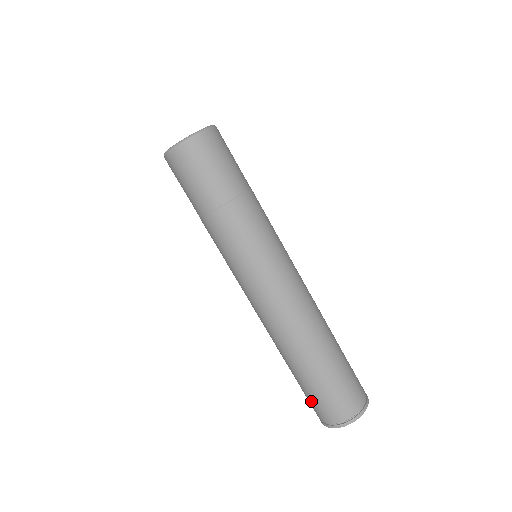
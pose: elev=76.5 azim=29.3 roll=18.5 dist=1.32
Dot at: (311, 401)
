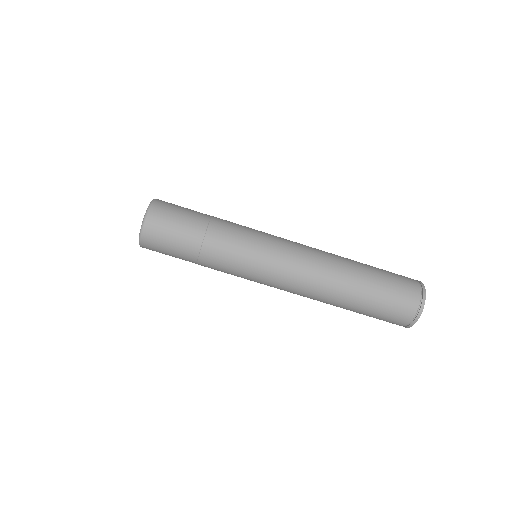
Dot at: (390, 310)
